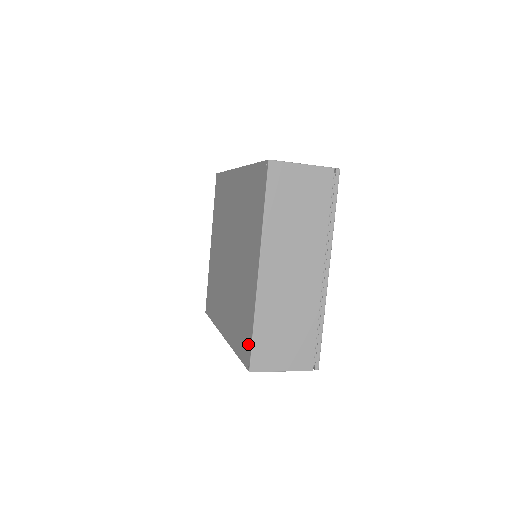
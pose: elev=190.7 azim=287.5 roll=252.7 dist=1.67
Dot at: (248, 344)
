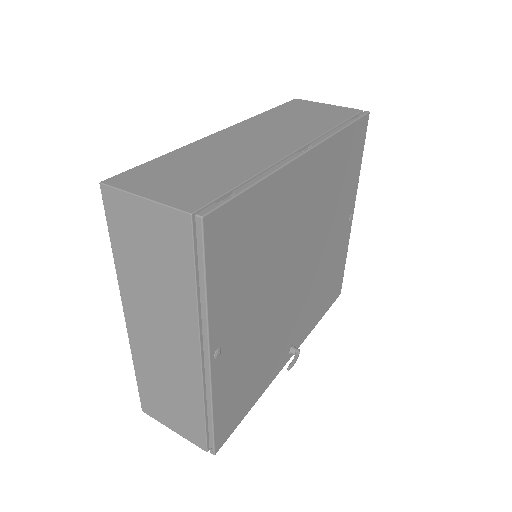
Dot at: occluded
